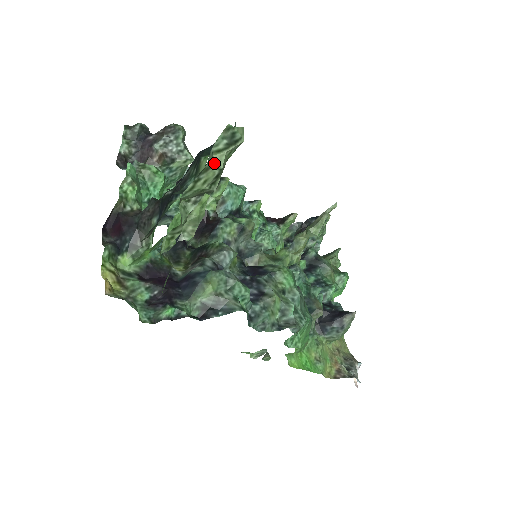
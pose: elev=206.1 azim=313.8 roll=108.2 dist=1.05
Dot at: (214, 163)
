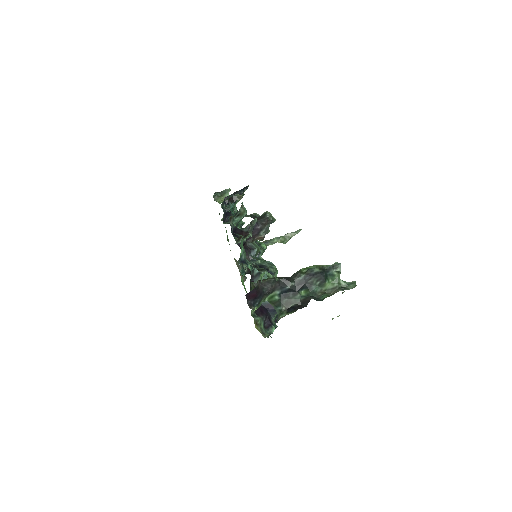
Dot at: occluded
